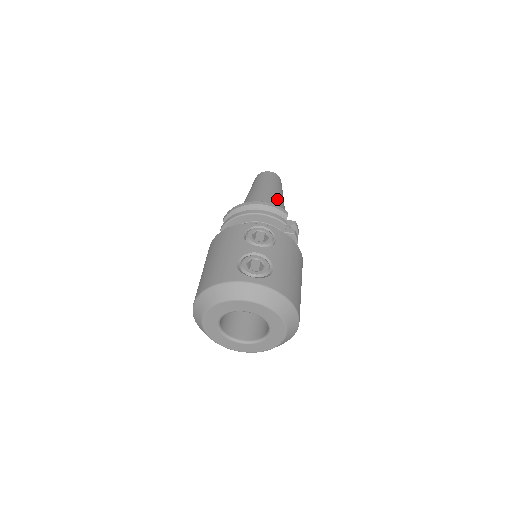
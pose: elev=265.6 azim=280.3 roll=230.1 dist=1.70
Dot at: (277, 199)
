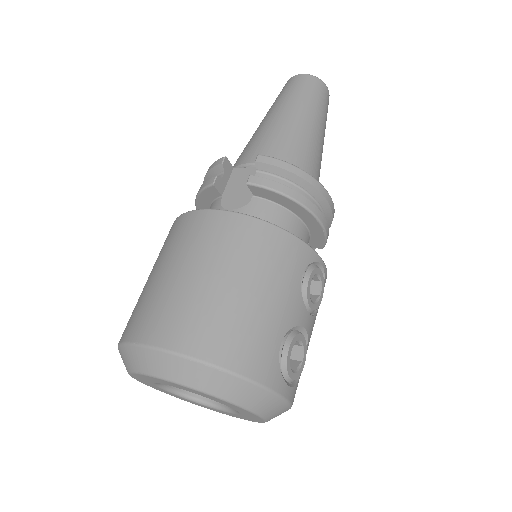
Dot at: occluded
